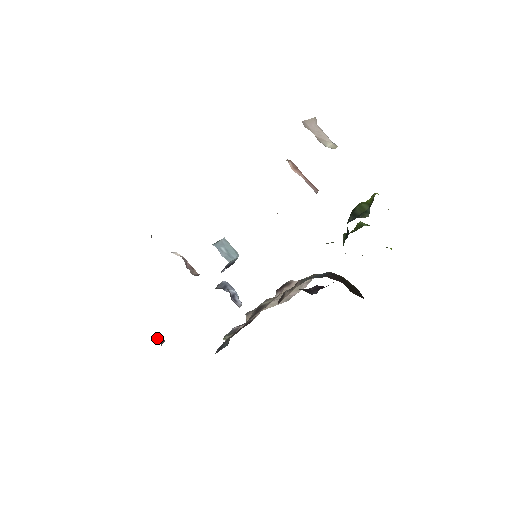
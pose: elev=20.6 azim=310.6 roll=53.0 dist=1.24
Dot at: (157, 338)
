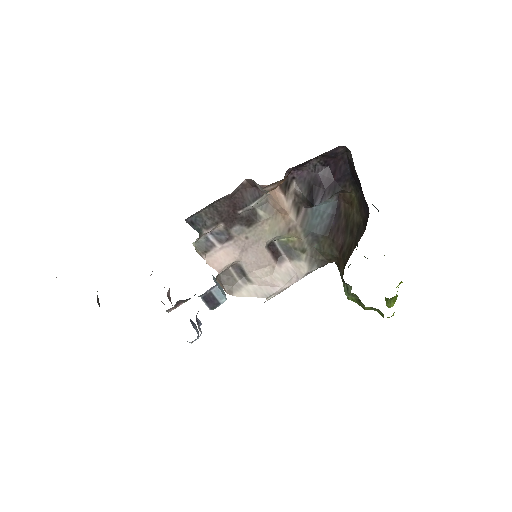
Dot at: occluded
